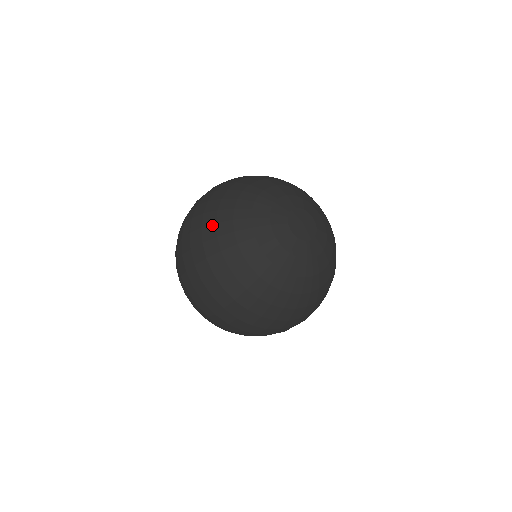
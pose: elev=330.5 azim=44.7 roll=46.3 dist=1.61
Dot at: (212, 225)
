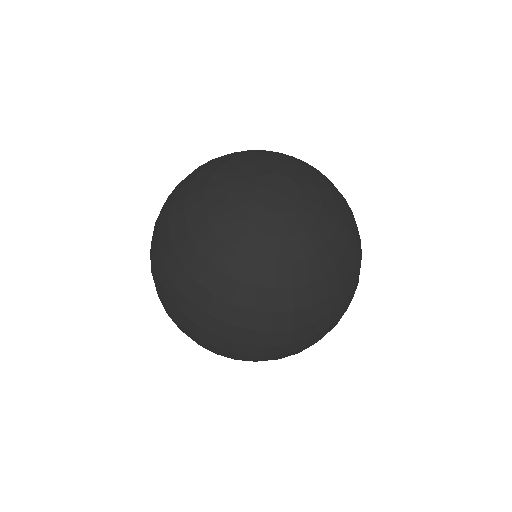
Dot at: occluded
